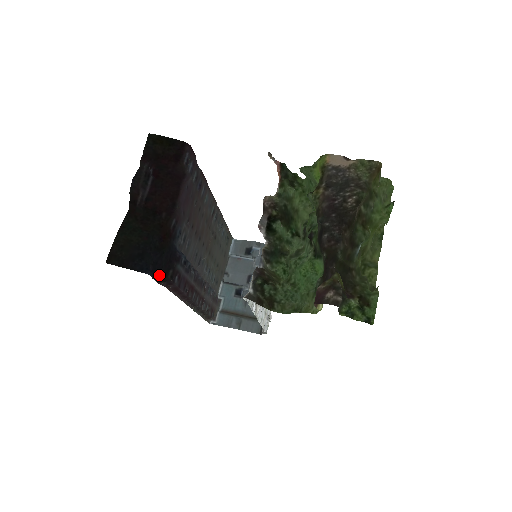
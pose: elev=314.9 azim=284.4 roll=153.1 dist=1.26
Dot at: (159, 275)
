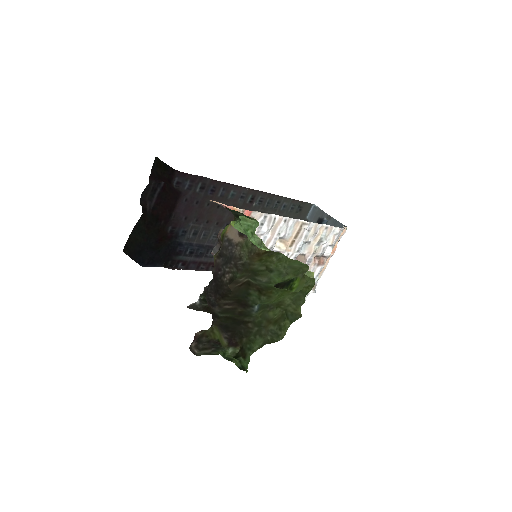
Dot at: (161, 263)
